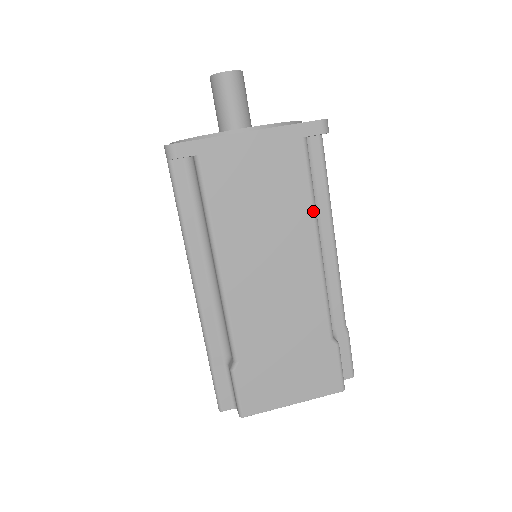
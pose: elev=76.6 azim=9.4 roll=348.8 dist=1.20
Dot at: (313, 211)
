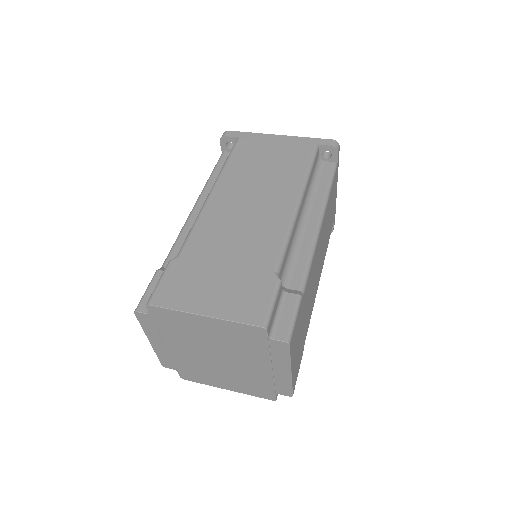
Dot at: (303, 181)
